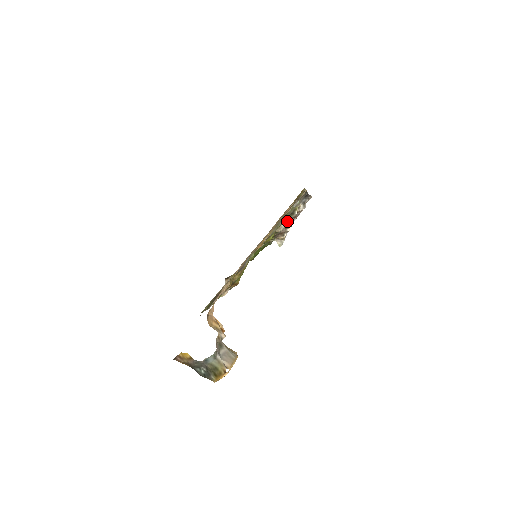
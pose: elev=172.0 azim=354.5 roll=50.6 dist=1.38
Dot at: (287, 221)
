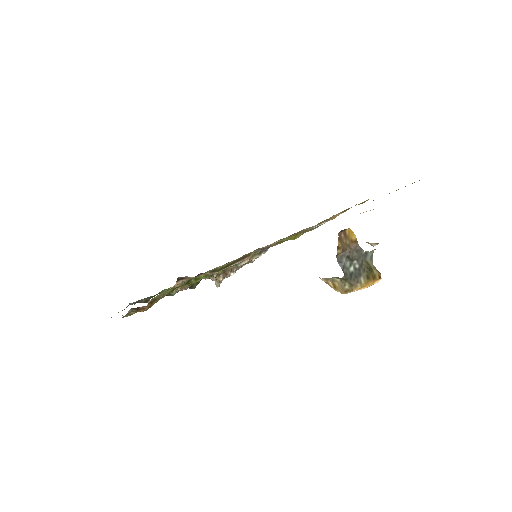
Dot at: occluded
